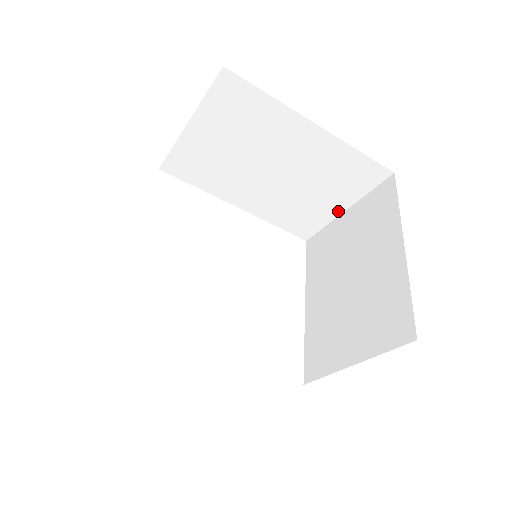
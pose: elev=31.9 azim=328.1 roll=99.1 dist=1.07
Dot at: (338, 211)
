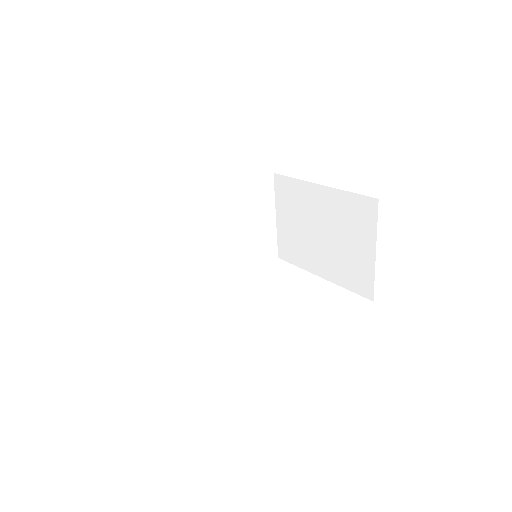
Dot at: (372, 256)
